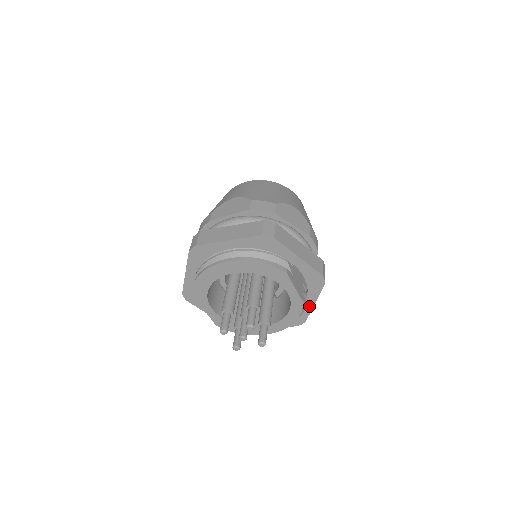
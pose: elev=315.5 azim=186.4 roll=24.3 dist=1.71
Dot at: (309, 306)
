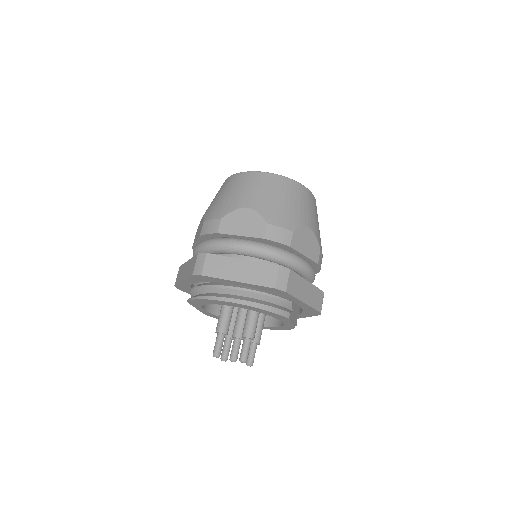
Dot at: (297, 317)
